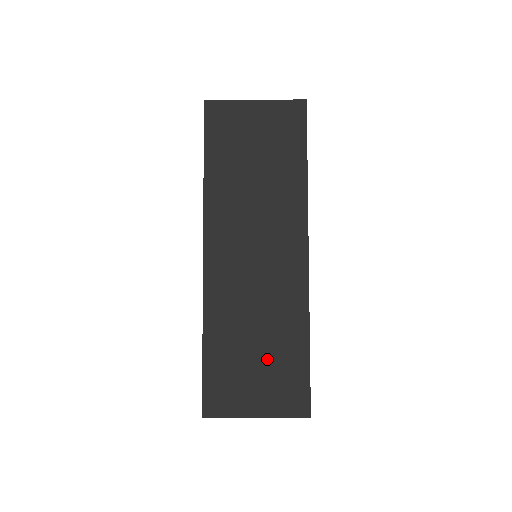
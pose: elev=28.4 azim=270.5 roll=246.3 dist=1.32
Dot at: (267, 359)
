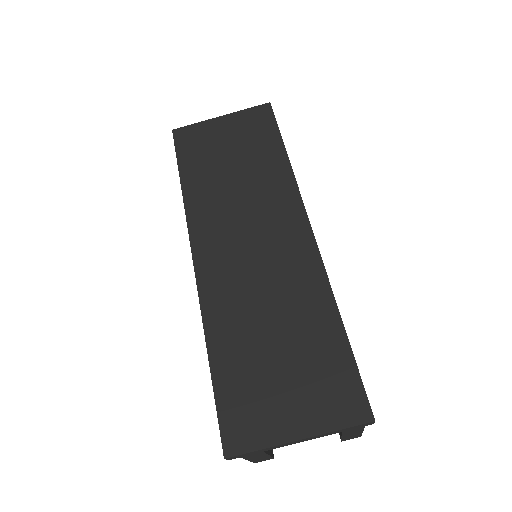
Dot at: (294, 356)
